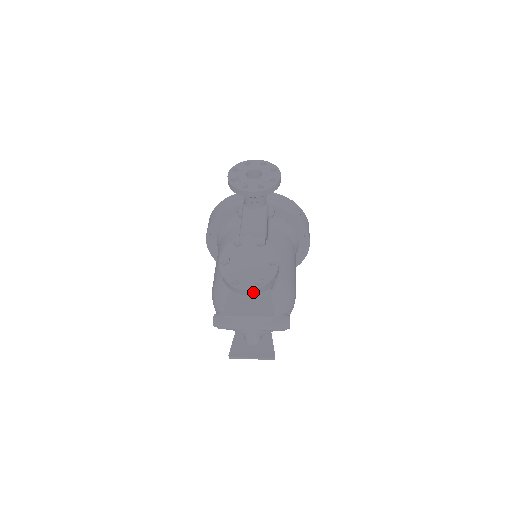
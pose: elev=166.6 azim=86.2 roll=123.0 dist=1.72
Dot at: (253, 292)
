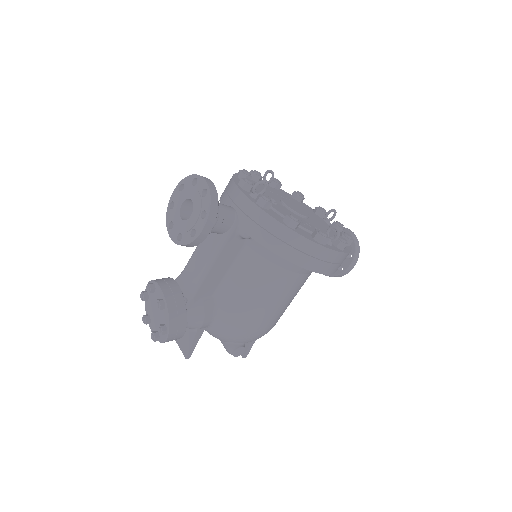
Dot at: occluded
